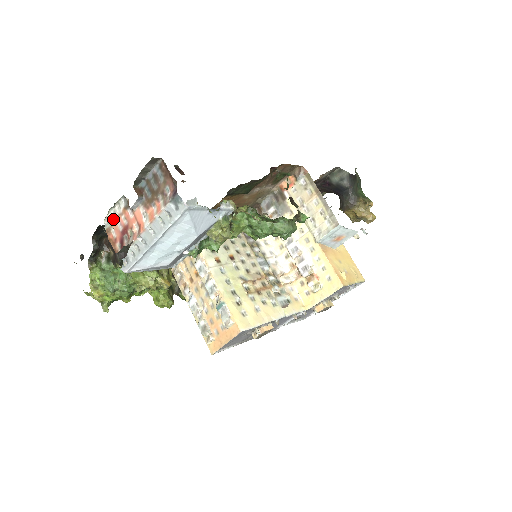
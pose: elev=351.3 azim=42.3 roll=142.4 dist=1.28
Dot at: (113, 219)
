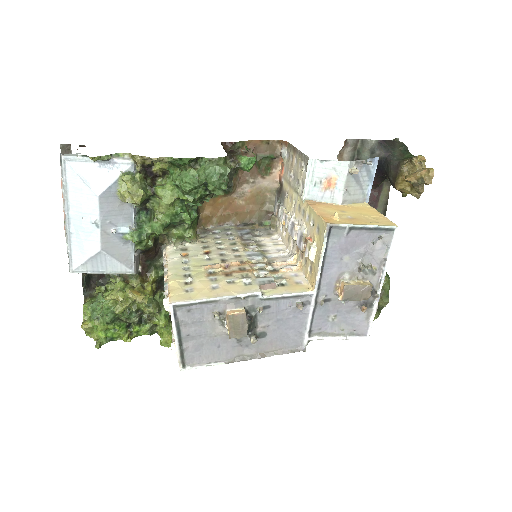
Dot at: occluded
